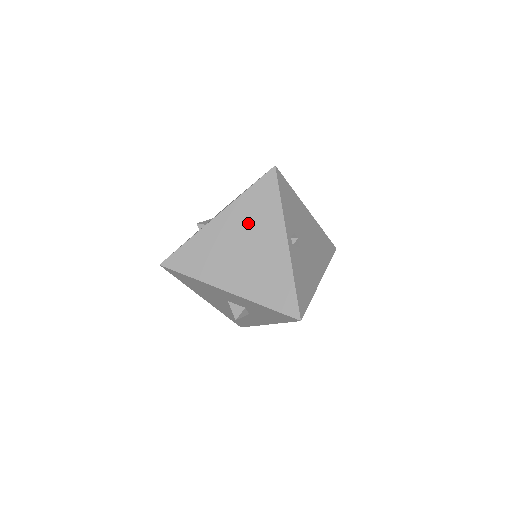
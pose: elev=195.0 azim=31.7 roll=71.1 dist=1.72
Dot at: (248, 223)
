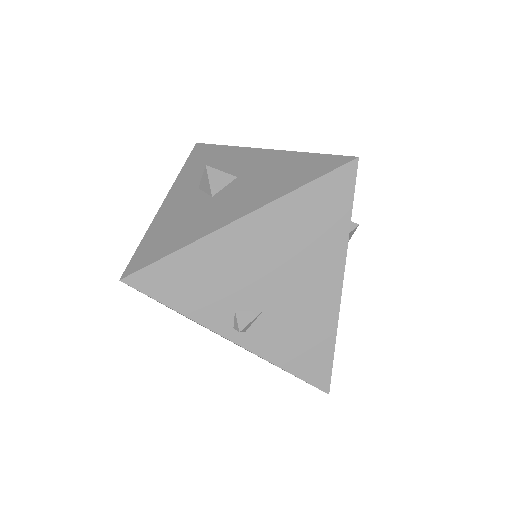
Dot at: occluded
